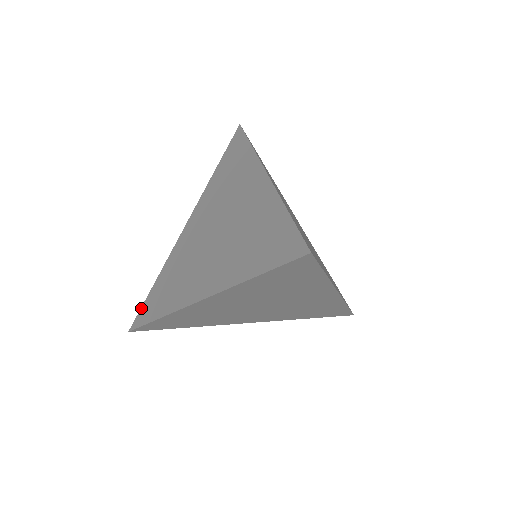
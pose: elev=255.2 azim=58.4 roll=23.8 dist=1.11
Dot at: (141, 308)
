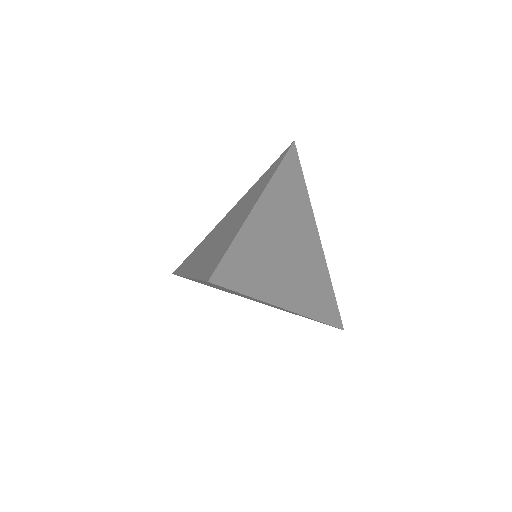
Dot at: (183, 261)
